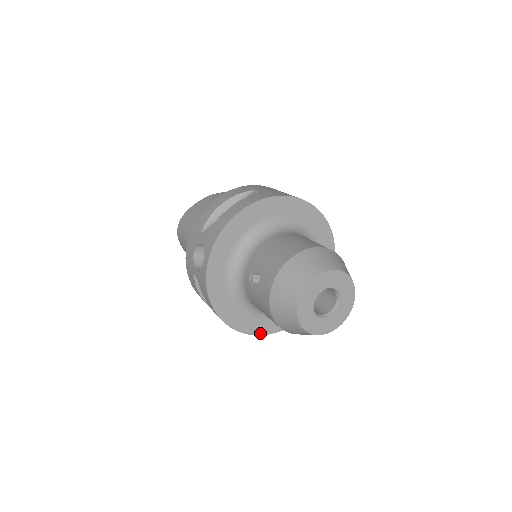
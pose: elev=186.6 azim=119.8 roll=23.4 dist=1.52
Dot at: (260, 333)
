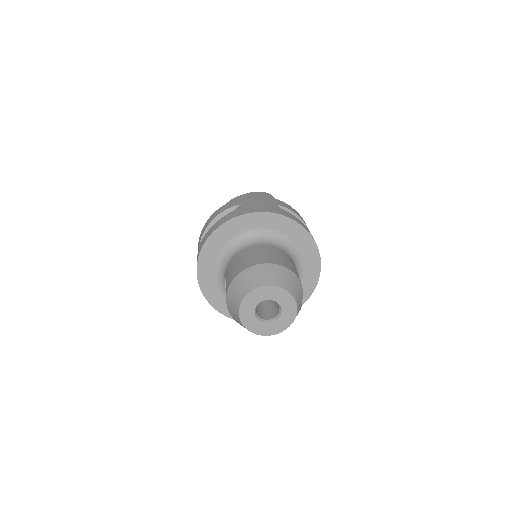
Dot at: occluded
